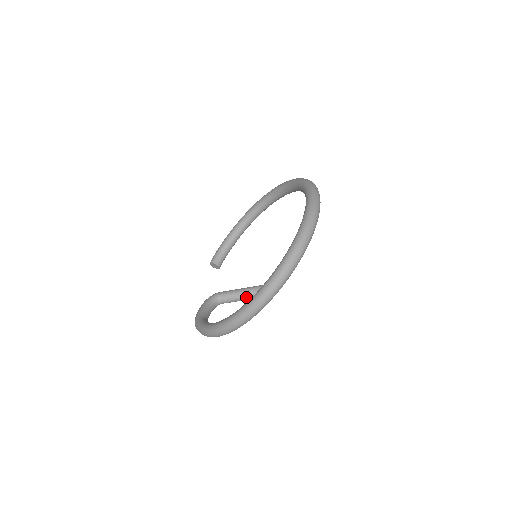
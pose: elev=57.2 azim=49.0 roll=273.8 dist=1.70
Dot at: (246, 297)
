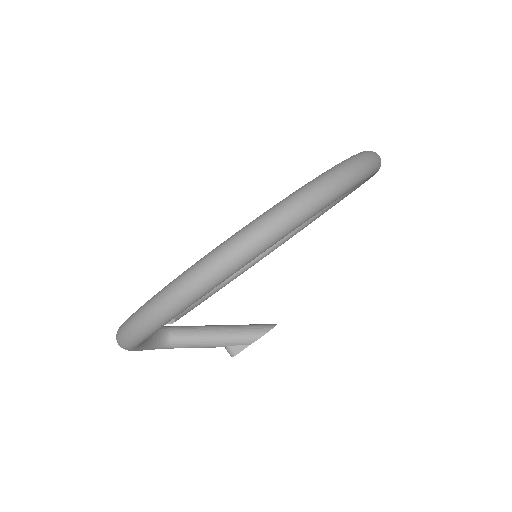
Dot at: (219, 336)
